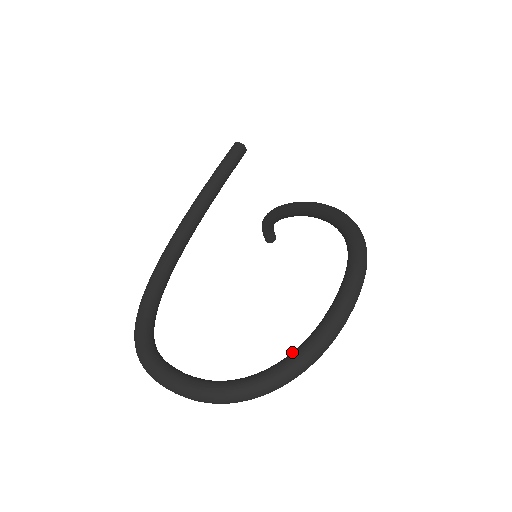
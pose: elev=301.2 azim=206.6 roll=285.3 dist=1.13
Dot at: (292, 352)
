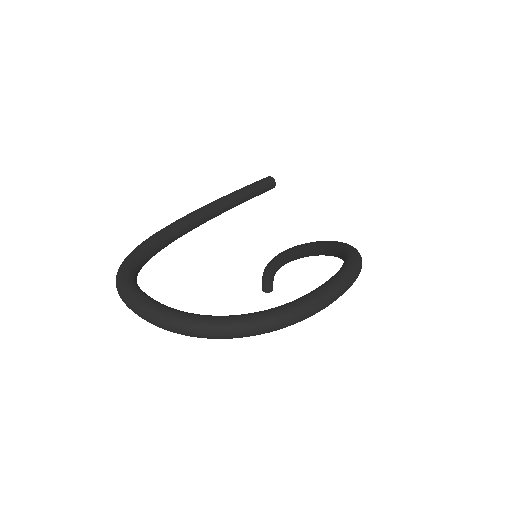
Dot at: occluded
